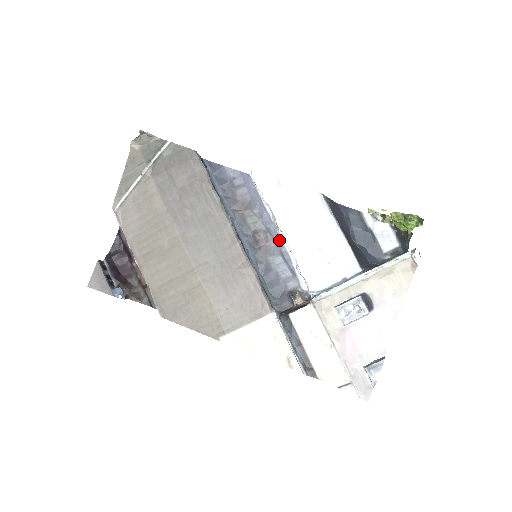
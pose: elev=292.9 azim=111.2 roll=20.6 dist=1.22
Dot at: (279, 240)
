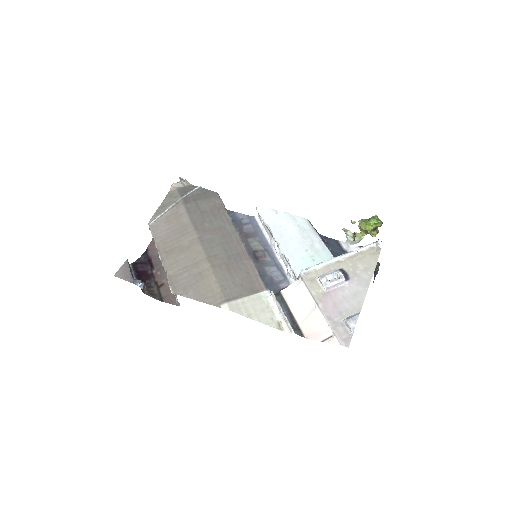
Dot at: (274, 256)
